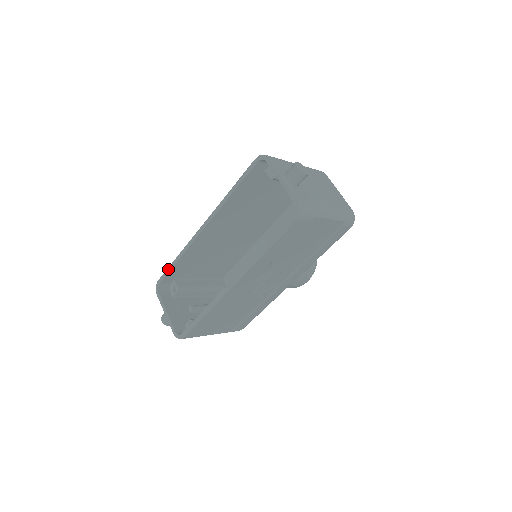
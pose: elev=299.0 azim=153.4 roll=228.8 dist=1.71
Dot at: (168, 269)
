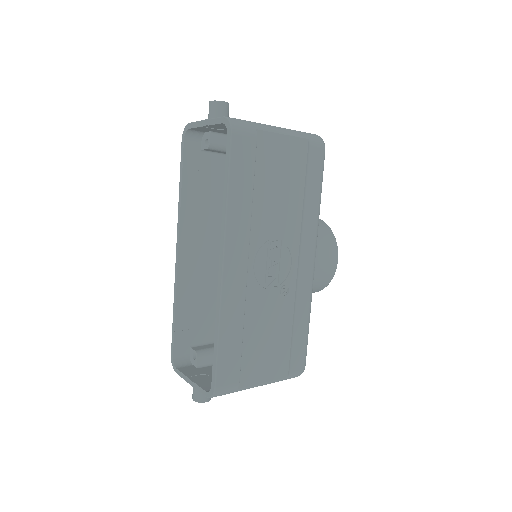
Dot at: (172, 331)
